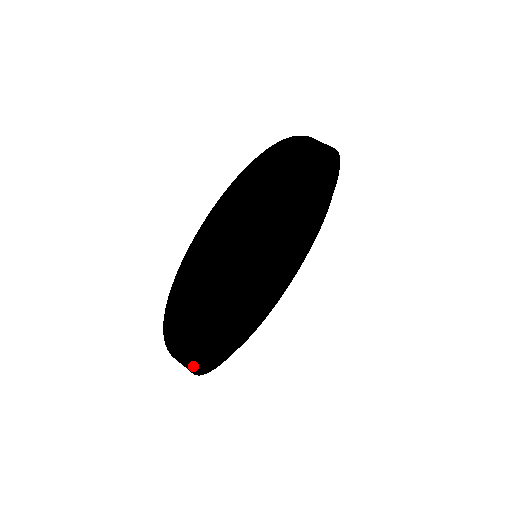
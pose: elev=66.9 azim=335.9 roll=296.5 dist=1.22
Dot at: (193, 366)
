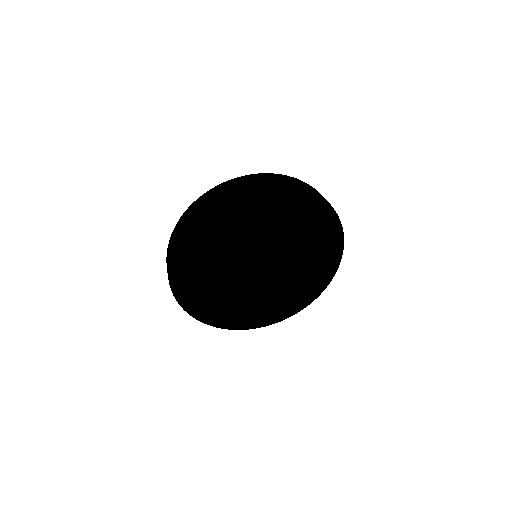
Dot at: (184, 231)
